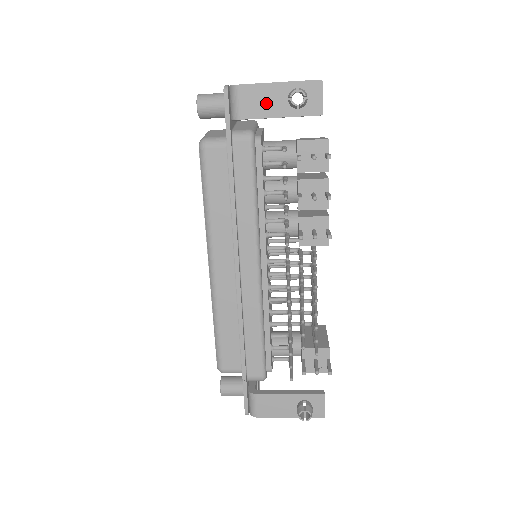
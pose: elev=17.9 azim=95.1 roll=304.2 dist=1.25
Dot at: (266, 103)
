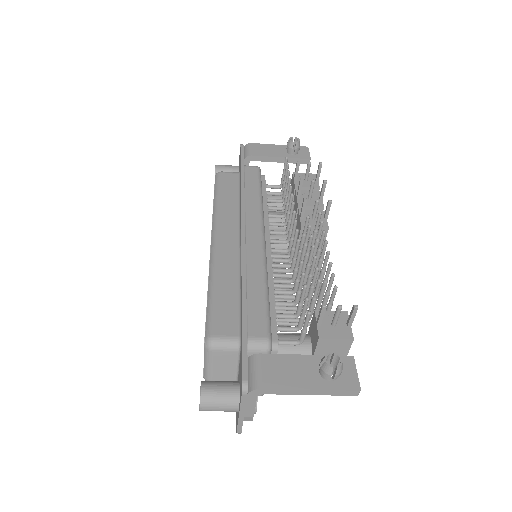
Dot at: (270, 151)
